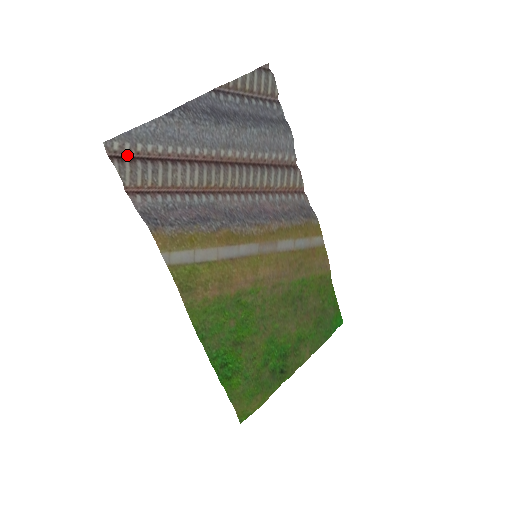
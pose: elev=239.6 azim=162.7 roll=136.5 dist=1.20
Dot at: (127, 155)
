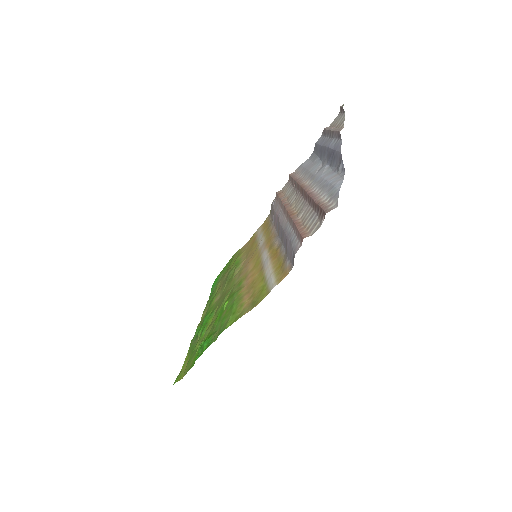
Dot at: (322, 208)
